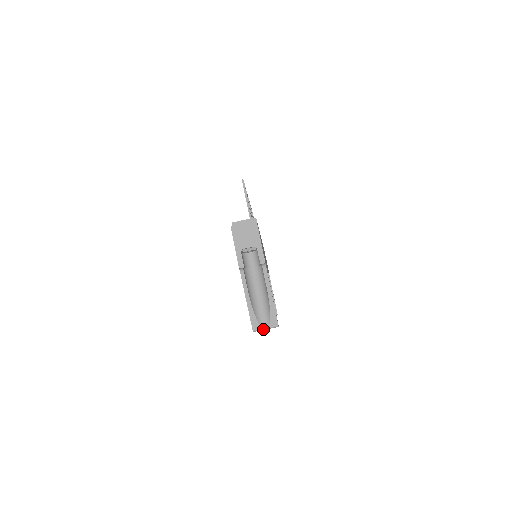
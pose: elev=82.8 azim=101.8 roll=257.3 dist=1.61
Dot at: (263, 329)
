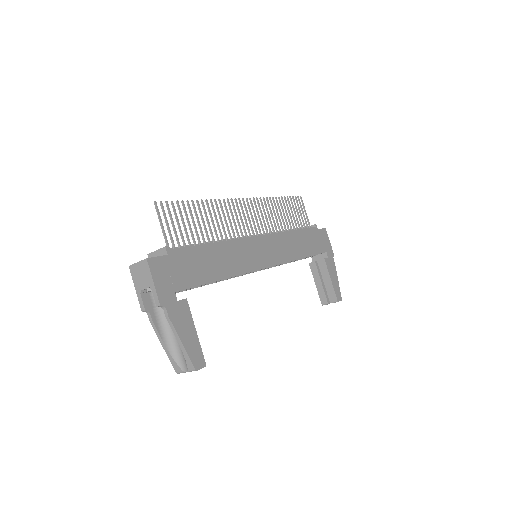
Dot at: (184, 372)
